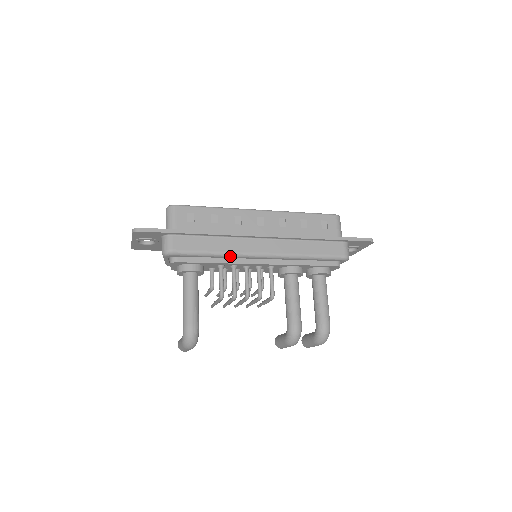
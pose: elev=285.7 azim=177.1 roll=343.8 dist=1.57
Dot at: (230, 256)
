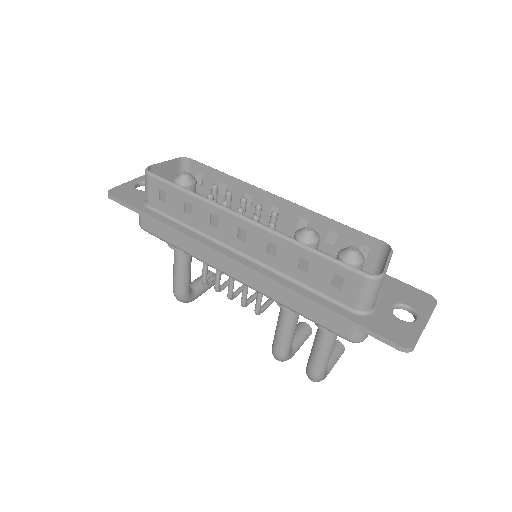
Dot at: (200, 260)
